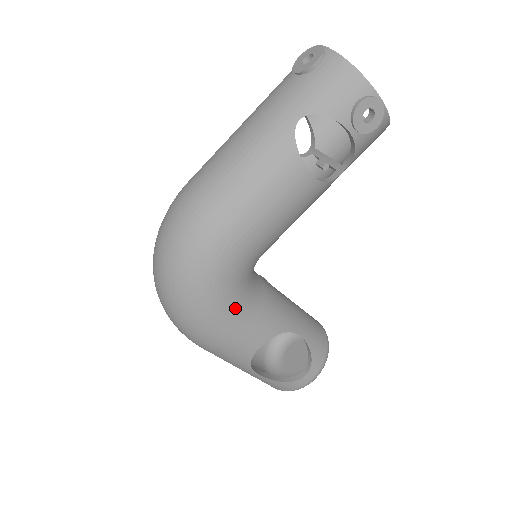
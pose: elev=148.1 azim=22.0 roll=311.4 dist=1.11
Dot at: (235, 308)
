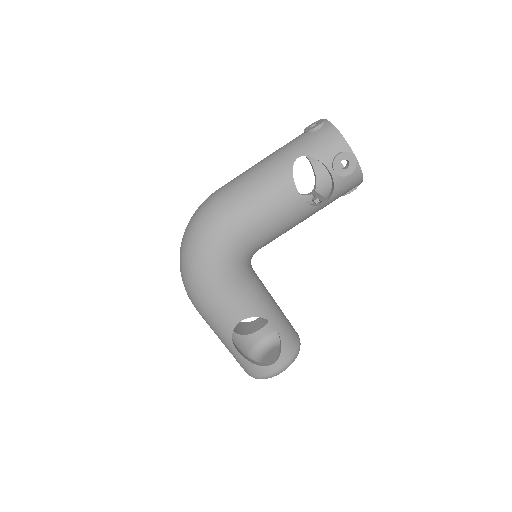
Dot at: (229, 280)
